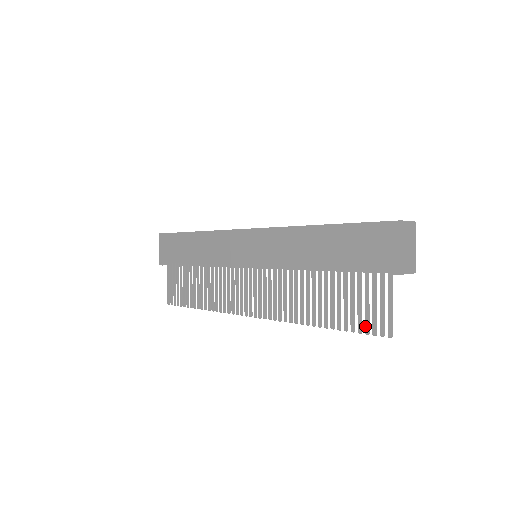
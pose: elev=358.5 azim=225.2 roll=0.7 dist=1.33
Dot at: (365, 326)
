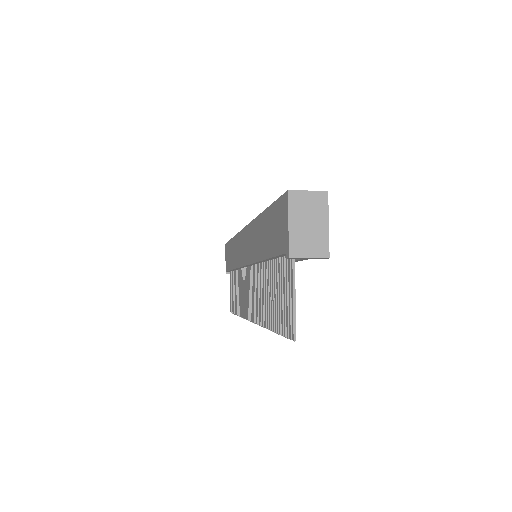
Dot at: (284, 327)
